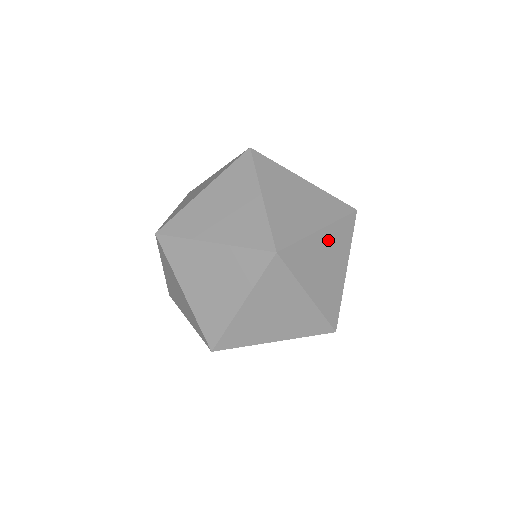
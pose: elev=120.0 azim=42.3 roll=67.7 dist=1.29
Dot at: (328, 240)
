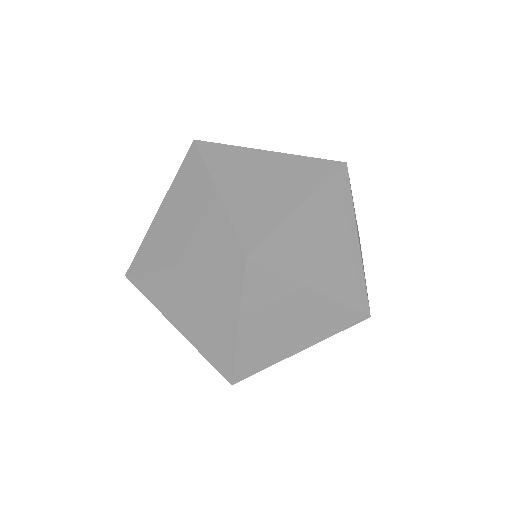
Dot at: occluded
